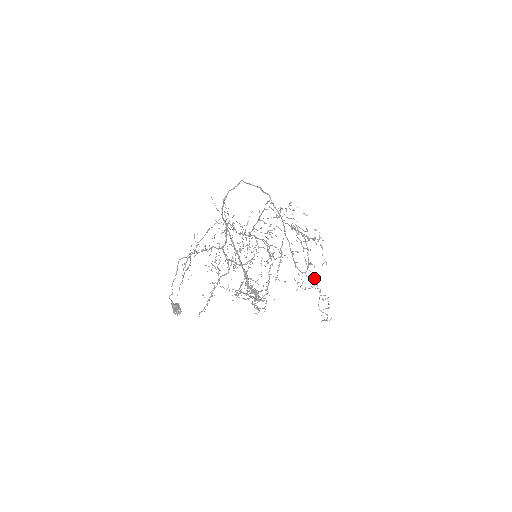
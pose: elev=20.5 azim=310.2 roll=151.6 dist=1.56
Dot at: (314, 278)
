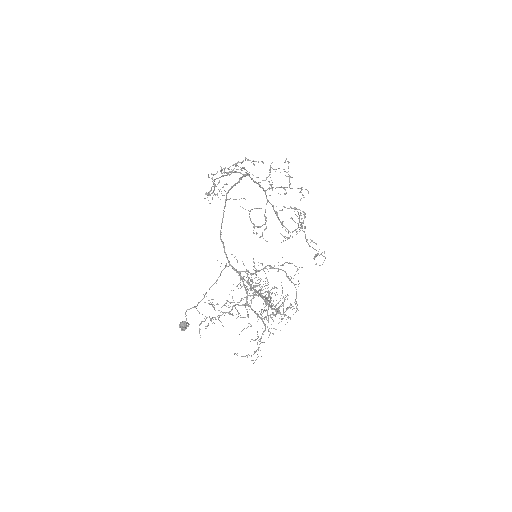
Dot at: occluded
